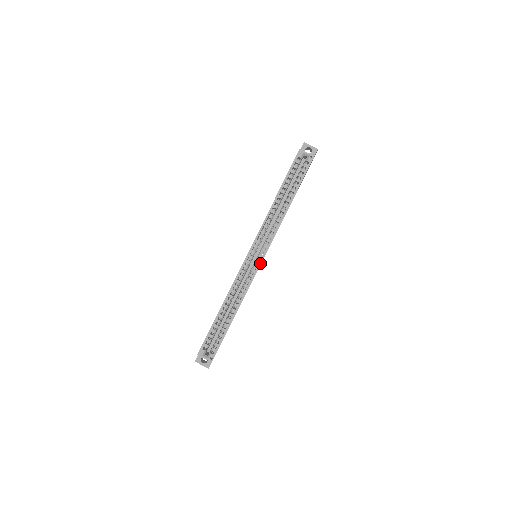
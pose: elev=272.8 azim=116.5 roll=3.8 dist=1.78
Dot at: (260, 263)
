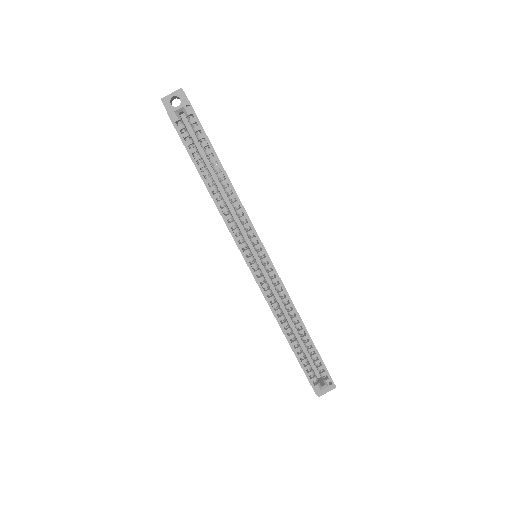
Dot at: (269, 261)
